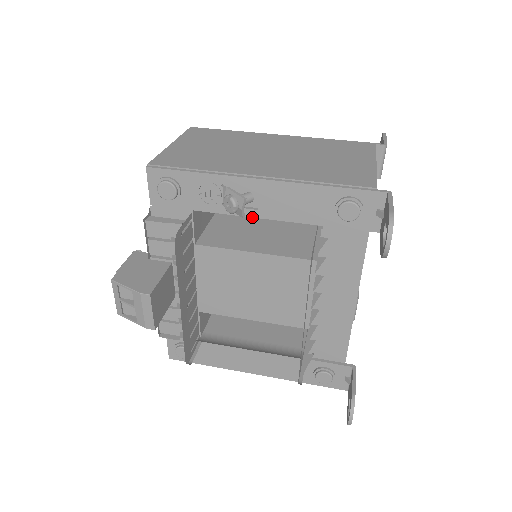
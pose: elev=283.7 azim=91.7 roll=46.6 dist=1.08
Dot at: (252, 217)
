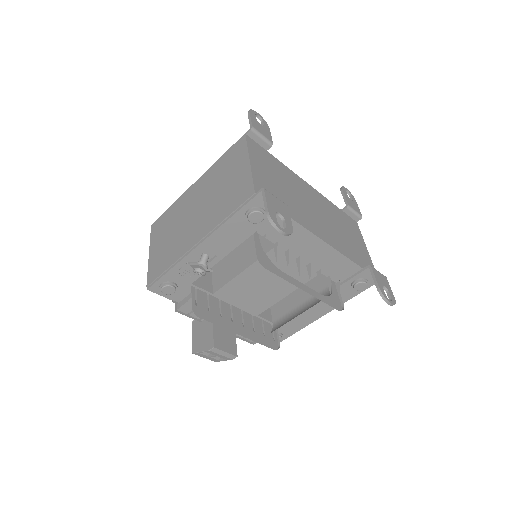
Dot at: occluded
